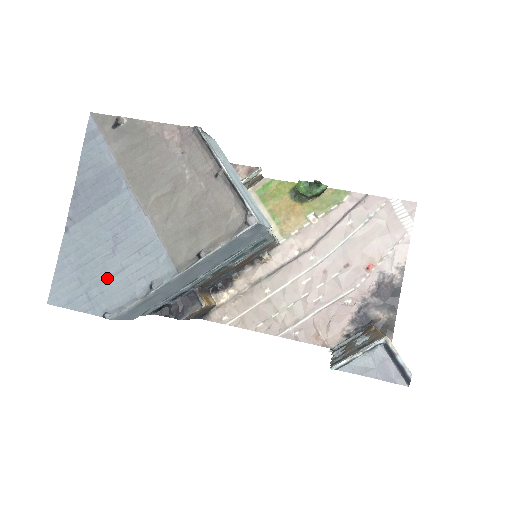
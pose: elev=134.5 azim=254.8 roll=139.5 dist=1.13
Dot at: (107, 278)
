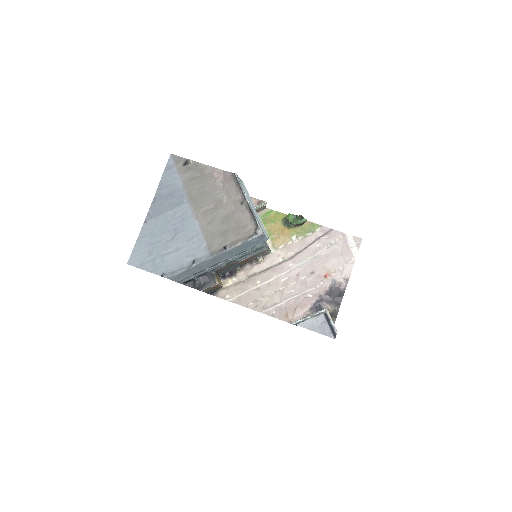
Dot at: (167, 253)
